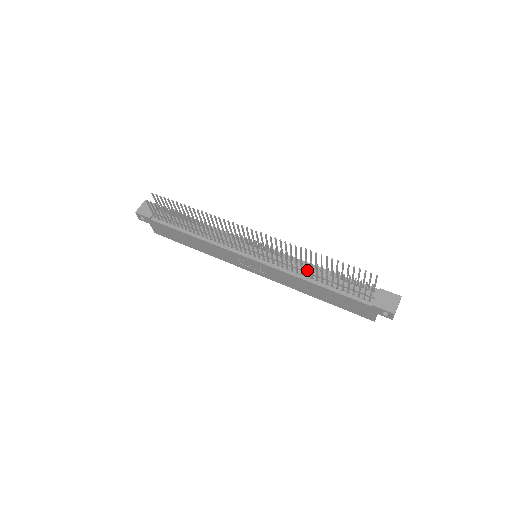
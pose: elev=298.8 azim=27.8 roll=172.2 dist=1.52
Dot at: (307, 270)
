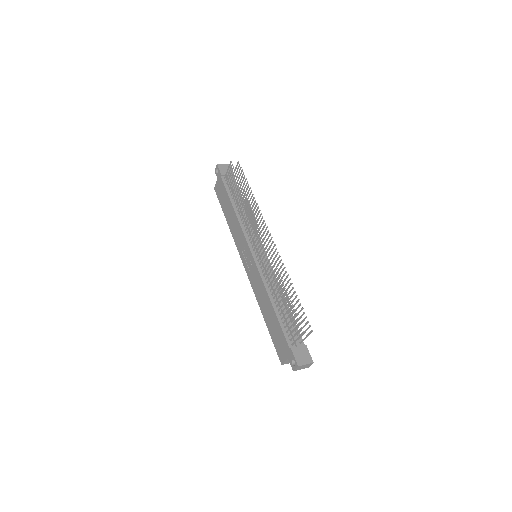
Dot at: occluded
